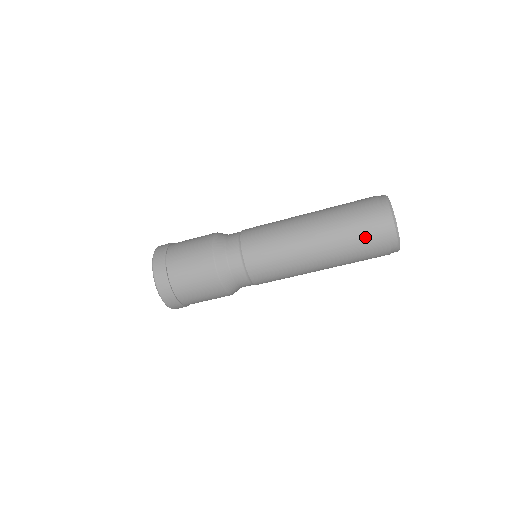
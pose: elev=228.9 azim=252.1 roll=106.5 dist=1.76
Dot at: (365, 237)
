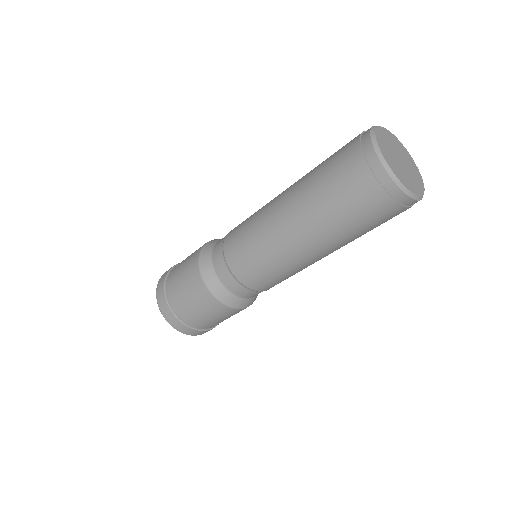
Dot at: (363, 213)
